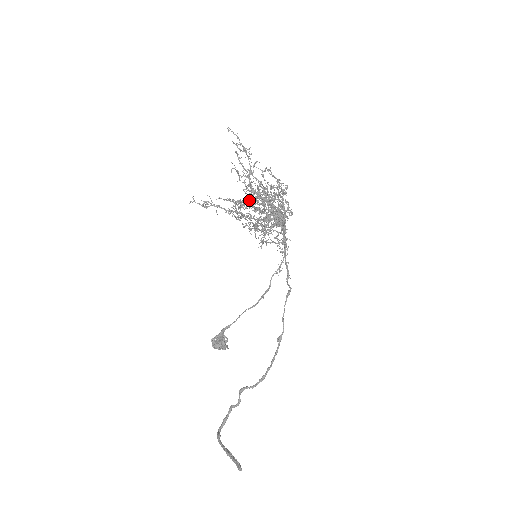
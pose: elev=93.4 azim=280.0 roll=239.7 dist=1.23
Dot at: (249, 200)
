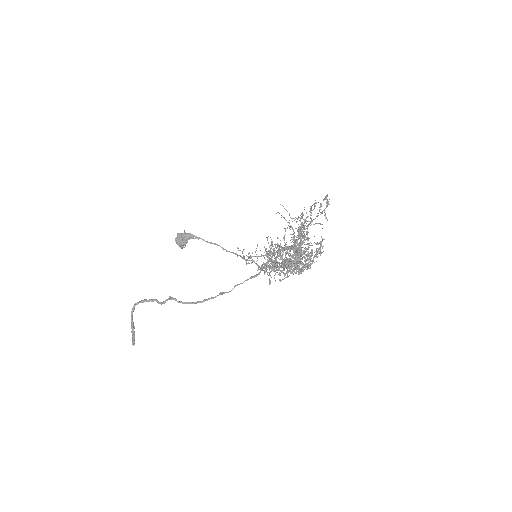
Dot at: (283, 263)
